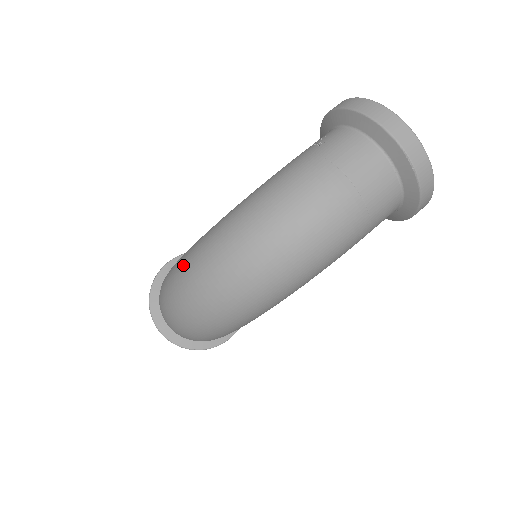
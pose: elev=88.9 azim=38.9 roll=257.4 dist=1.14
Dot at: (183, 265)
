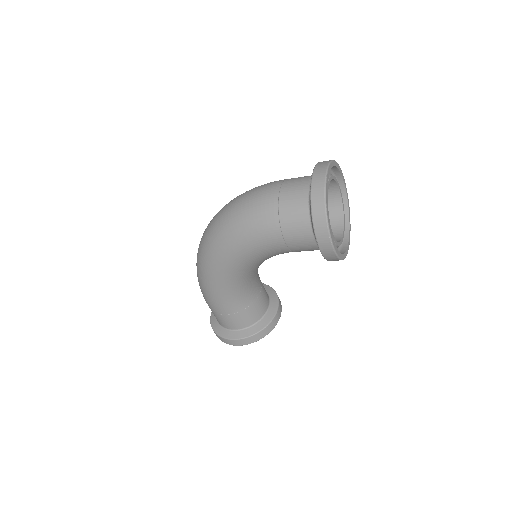
Dot at: occluded
